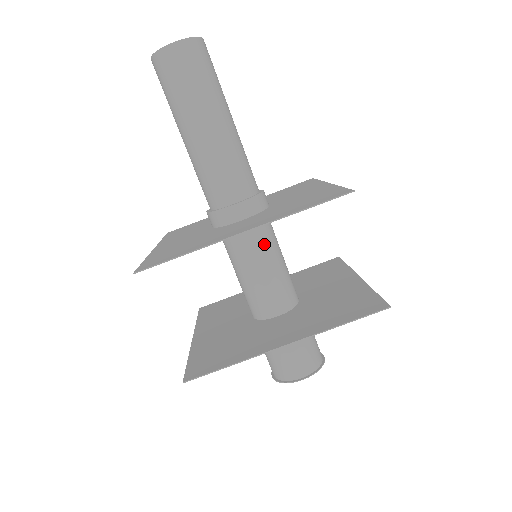
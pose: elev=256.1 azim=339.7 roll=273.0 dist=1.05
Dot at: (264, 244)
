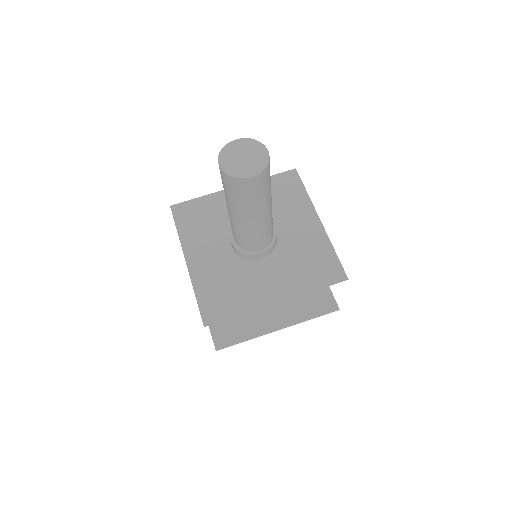
Dot at: occluded
